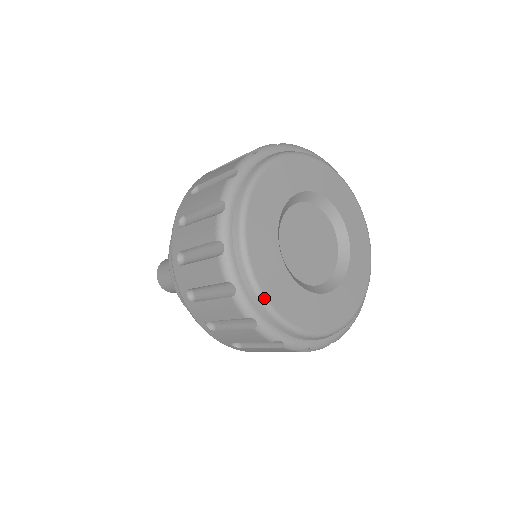
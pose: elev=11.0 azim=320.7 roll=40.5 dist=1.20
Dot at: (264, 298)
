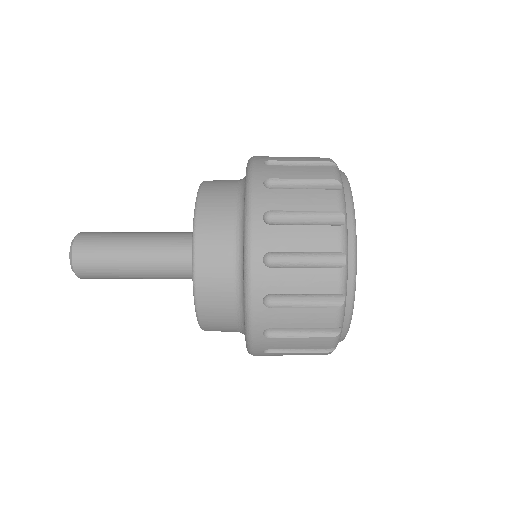
Dot at: occluded
